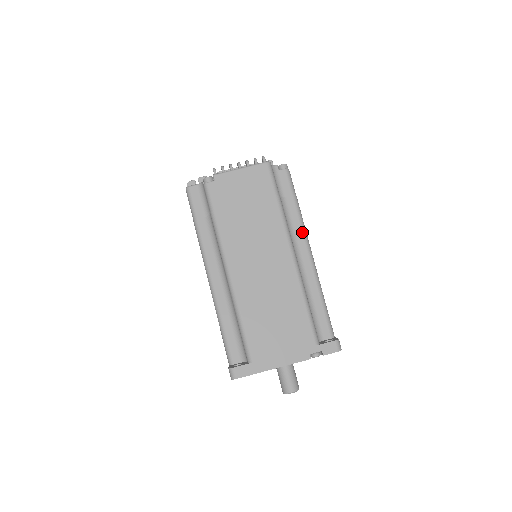
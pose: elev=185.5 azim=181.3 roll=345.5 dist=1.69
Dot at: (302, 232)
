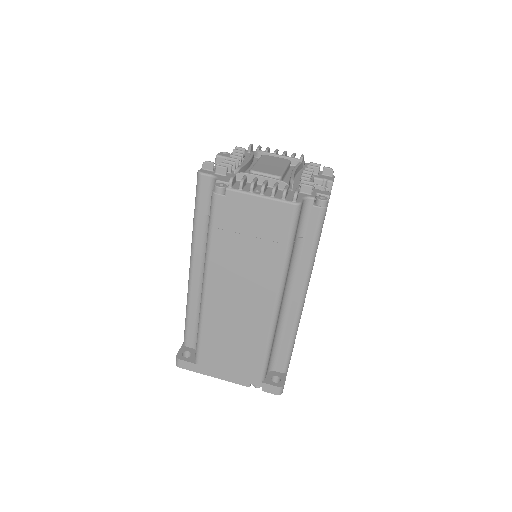
Dot at: (304, 280)
